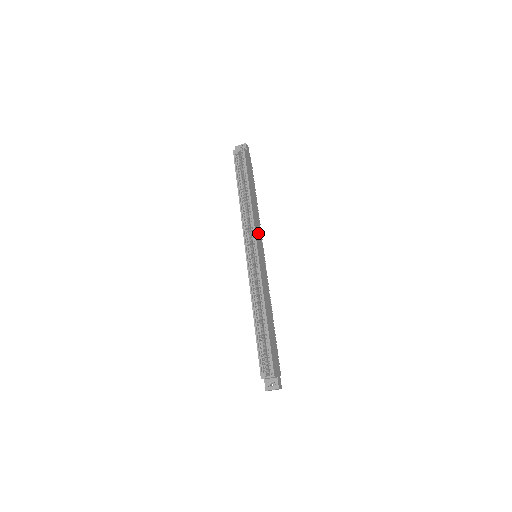
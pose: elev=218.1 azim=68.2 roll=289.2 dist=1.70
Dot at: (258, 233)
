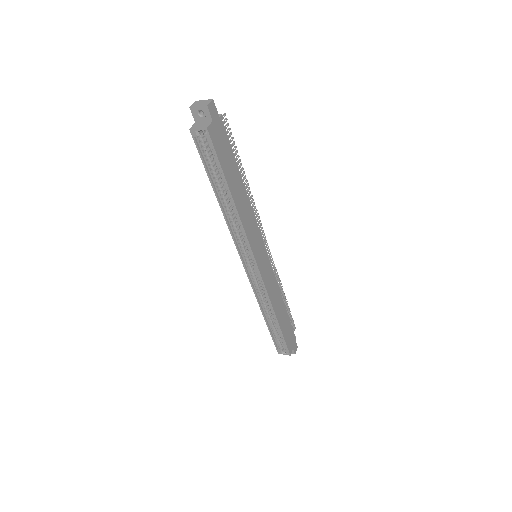
Dot at: (254, 237)
